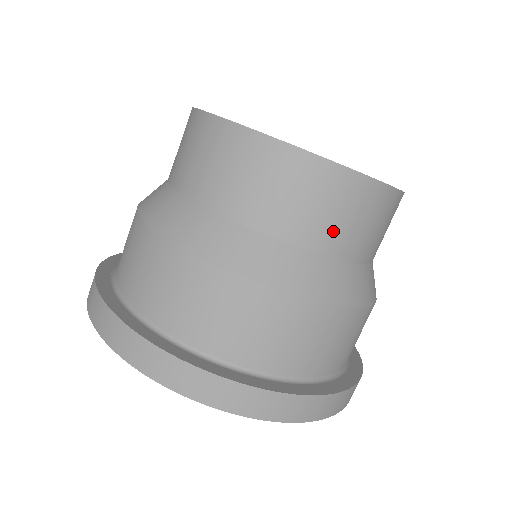
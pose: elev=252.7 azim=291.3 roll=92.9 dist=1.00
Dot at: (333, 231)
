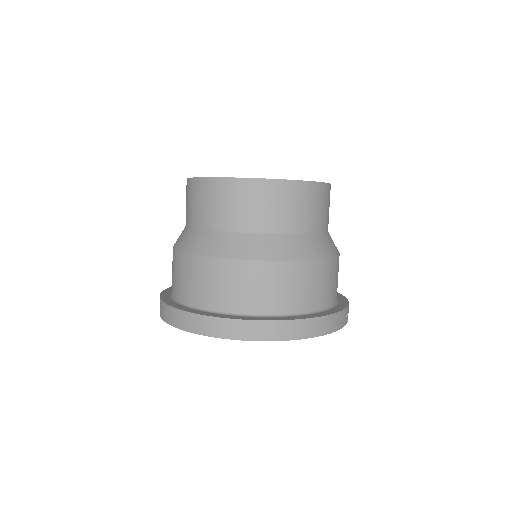
Dot at: (288, 218)
